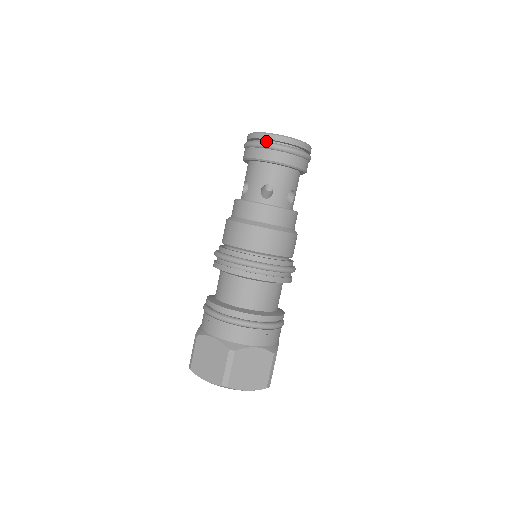
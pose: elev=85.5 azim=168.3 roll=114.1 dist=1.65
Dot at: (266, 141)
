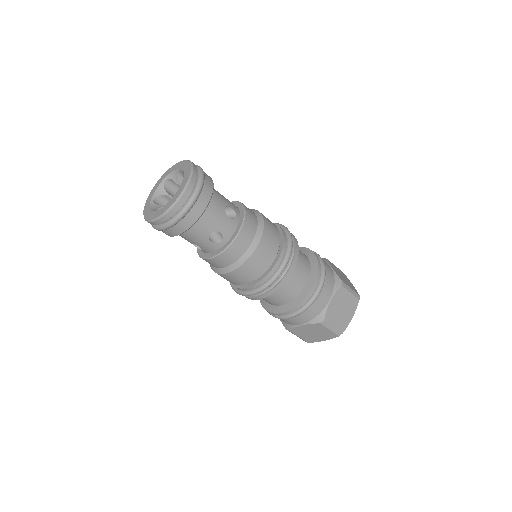
Dot at: occluded
